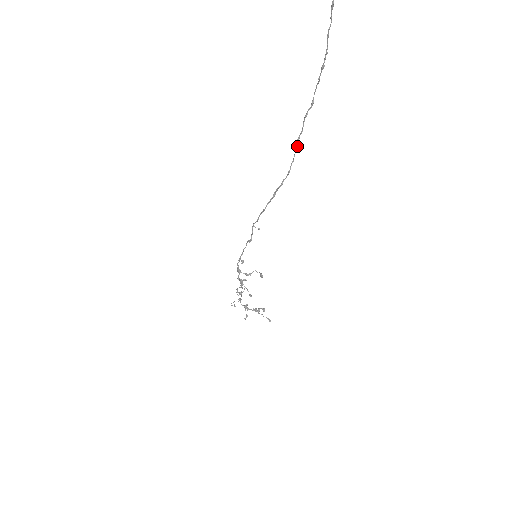
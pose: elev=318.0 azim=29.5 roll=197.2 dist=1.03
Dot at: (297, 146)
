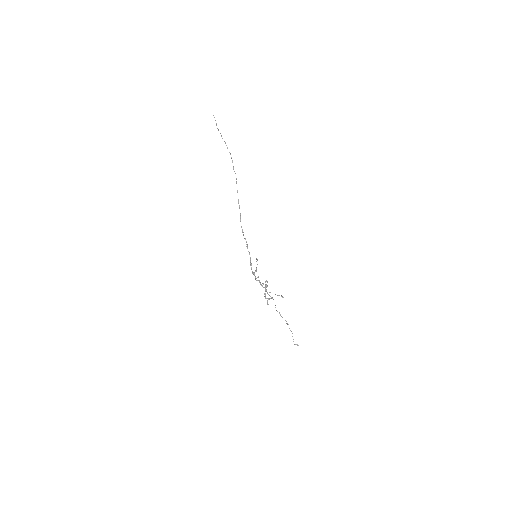
Dot at: (236, 181)
